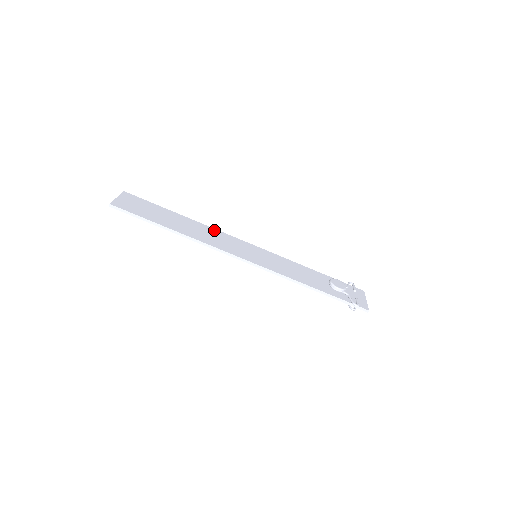
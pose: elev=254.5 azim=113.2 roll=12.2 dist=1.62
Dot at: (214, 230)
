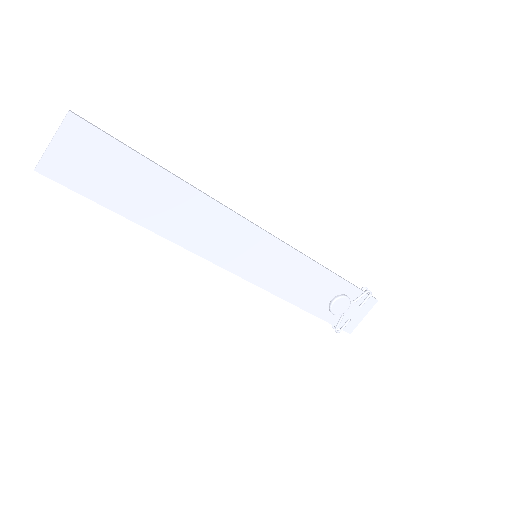
Dot at: (214, 207)
